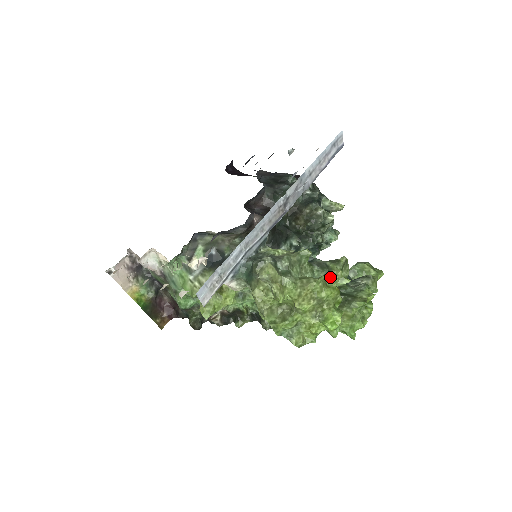
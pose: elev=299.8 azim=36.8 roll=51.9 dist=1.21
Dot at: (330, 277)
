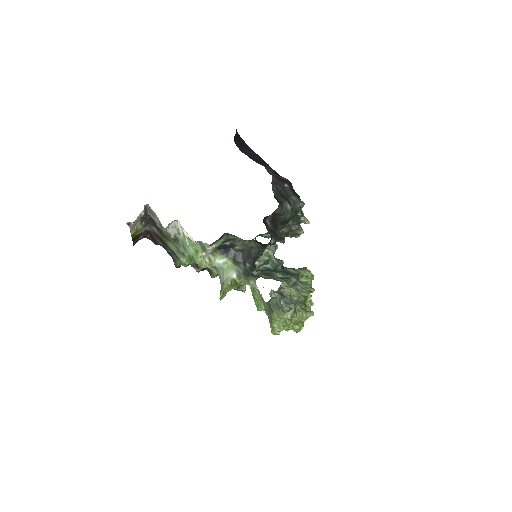
Dot at: (311, 311)
